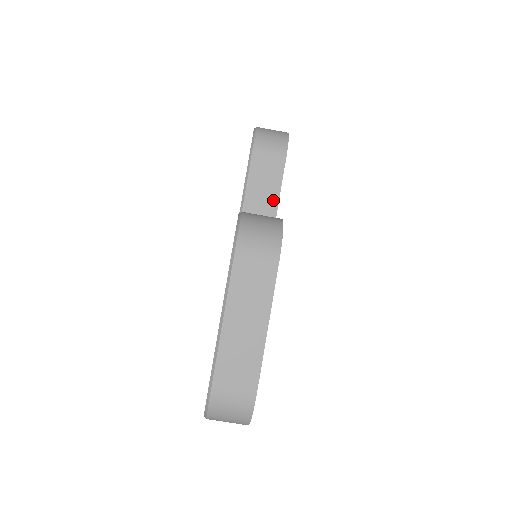
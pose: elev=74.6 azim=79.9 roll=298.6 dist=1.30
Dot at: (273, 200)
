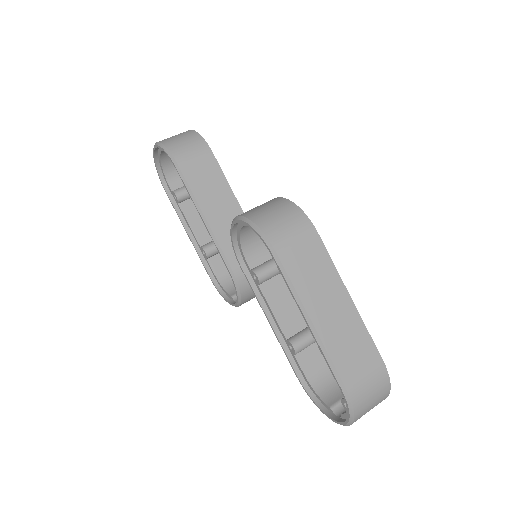
Dot at: (229, 197)
